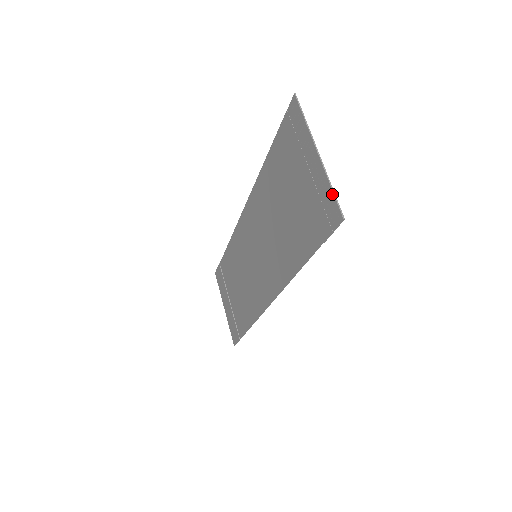
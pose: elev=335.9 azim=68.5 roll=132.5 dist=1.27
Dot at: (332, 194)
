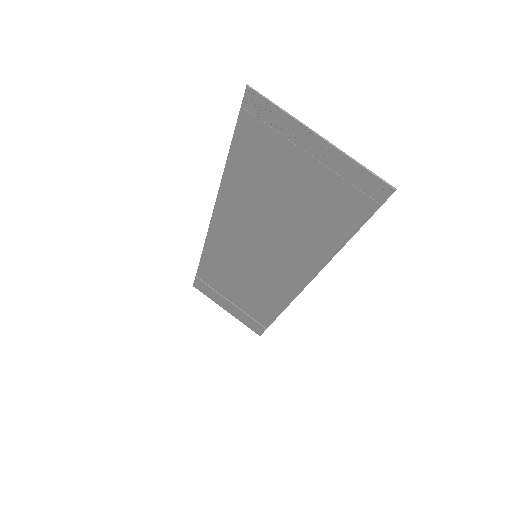
Dot at: (365, 171)
